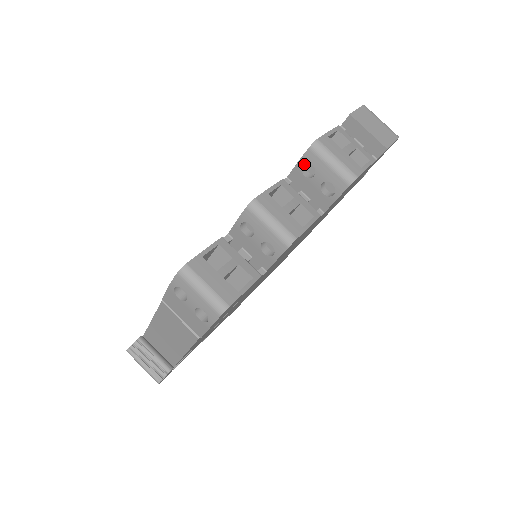
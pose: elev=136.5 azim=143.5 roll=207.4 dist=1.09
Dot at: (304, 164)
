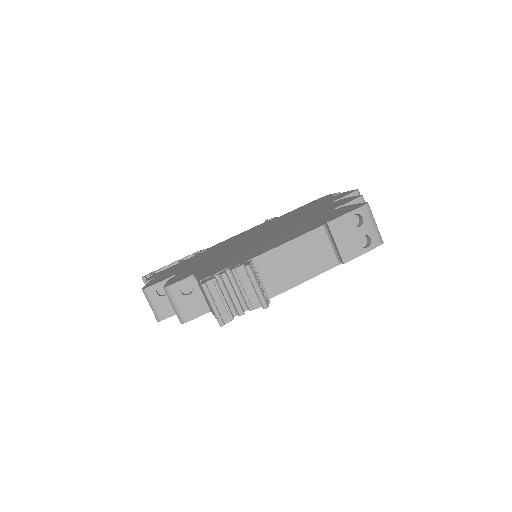
Dot at: occluded
